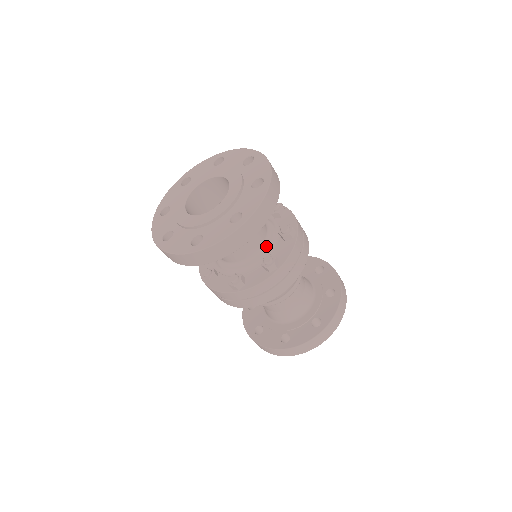
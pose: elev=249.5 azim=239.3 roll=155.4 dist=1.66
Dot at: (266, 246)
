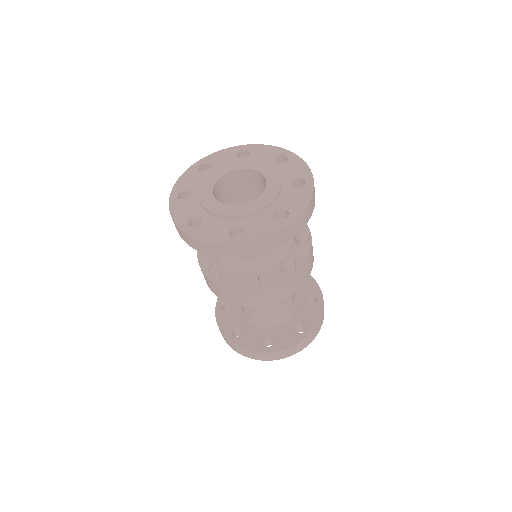
Dot at: (281, 247)
